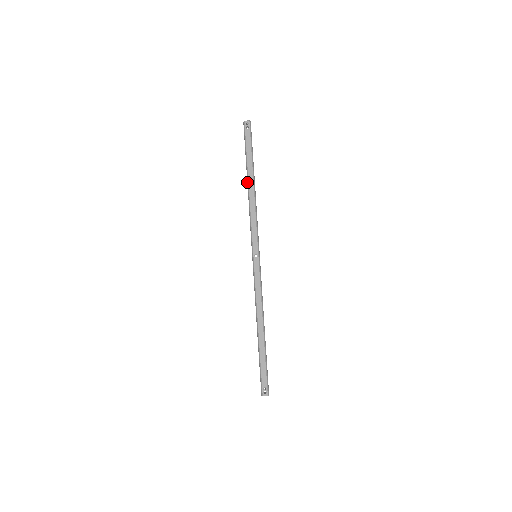
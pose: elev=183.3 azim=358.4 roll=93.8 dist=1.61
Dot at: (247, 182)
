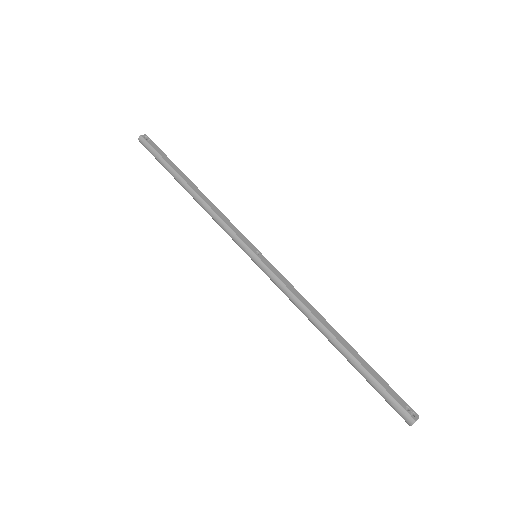
Dot at: (186, 186)
